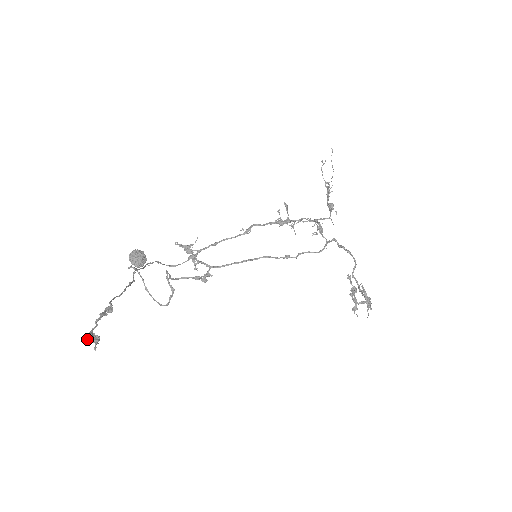
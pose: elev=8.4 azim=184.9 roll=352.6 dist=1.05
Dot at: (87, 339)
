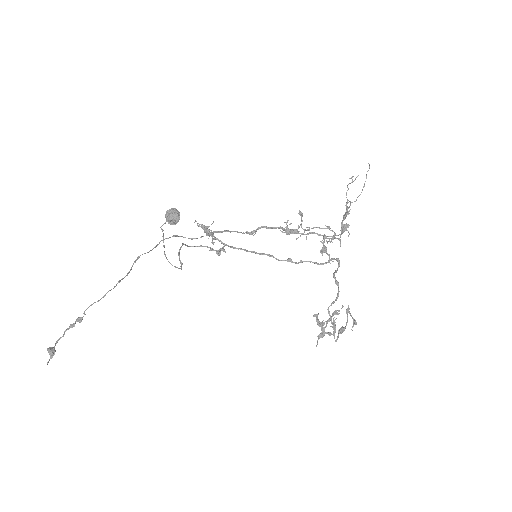
Dot at: (48, 351)
